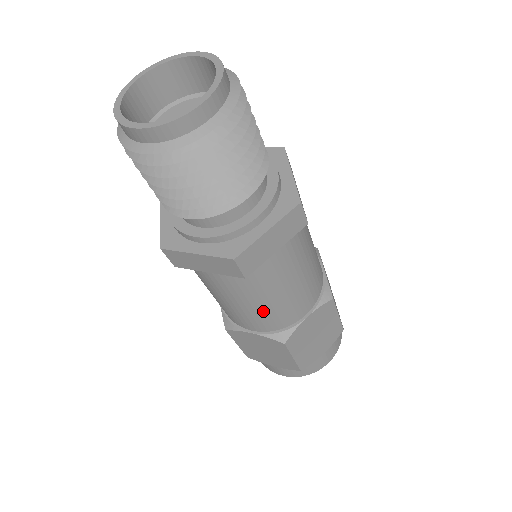
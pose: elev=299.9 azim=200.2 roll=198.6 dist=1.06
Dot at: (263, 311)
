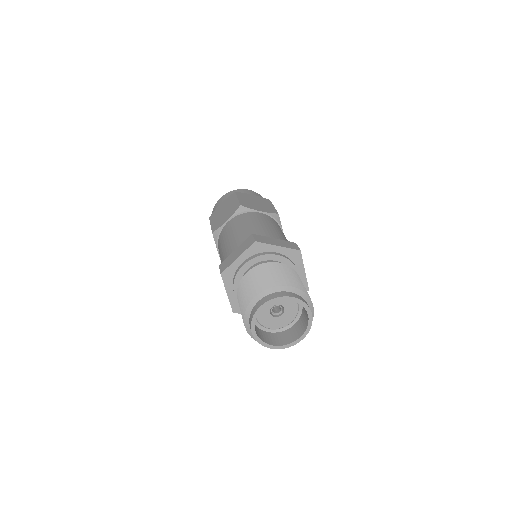
Dot at: occluded
